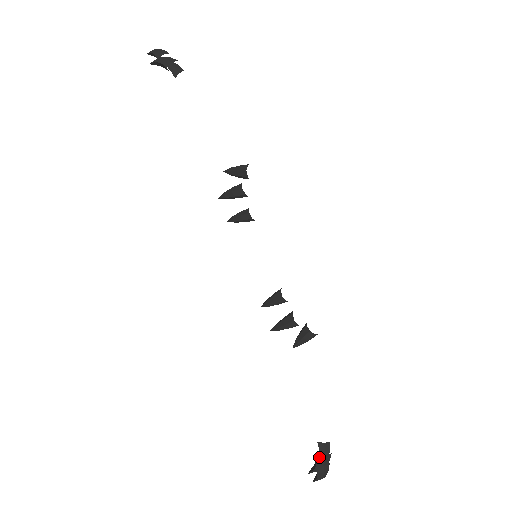
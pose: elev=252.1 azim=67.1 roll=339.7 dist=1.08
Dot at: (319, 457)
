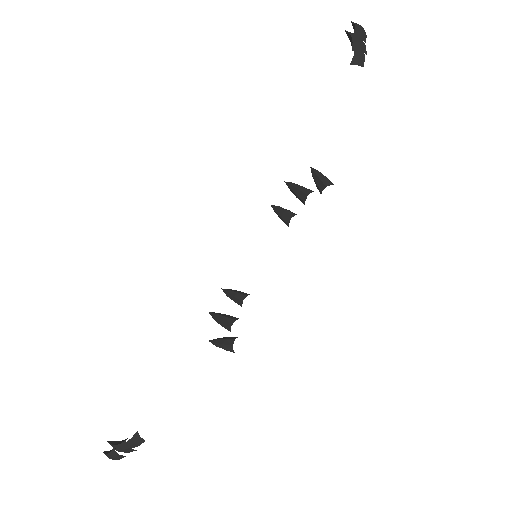
Dot at: (125, 443)
